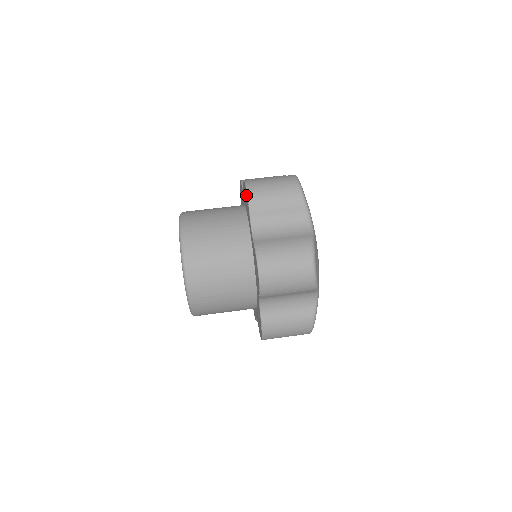
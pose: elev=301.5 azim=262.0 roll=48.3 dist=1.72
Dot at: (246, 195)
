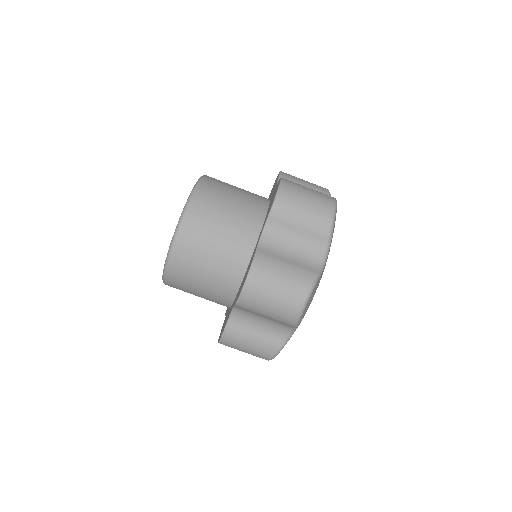
Dot at: occluded
